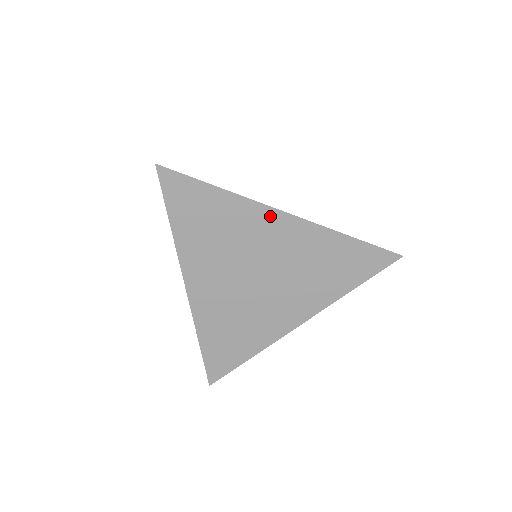
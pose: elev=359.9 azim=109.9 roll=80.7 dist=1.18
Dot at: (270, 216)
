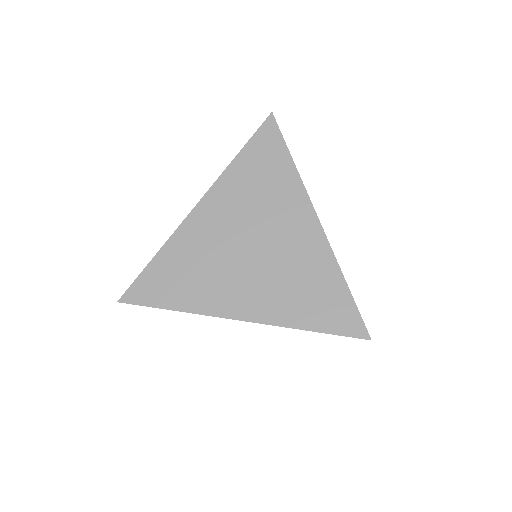
Dot at: occluded
